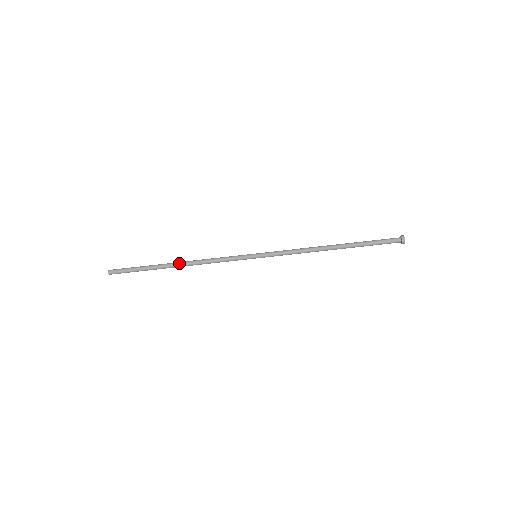
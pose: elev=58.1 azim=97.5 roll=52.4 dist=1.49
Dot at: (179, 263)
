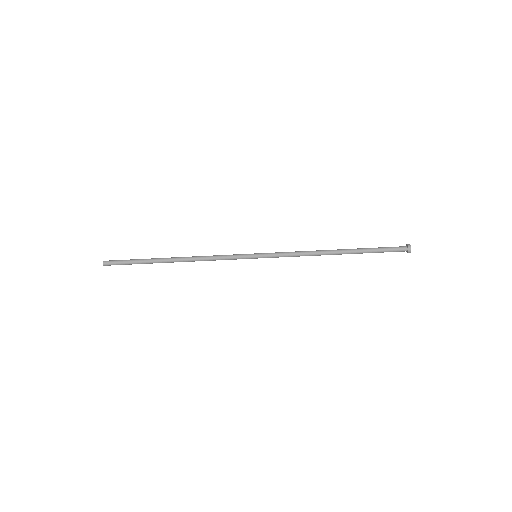
Dot at: (176, 259)
